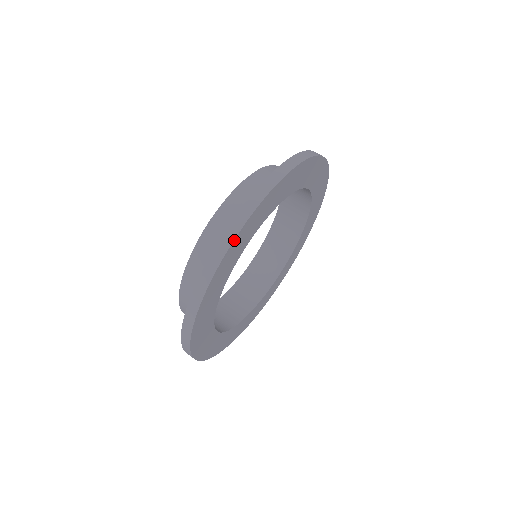
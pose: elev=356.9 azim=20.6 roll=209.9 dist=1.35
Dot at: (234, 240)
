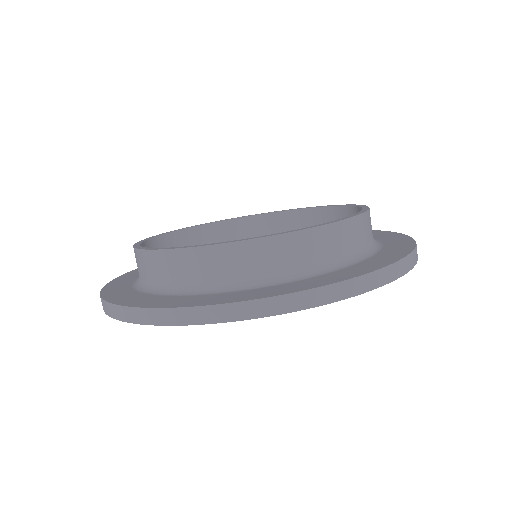
Dot at: (121, 320)
